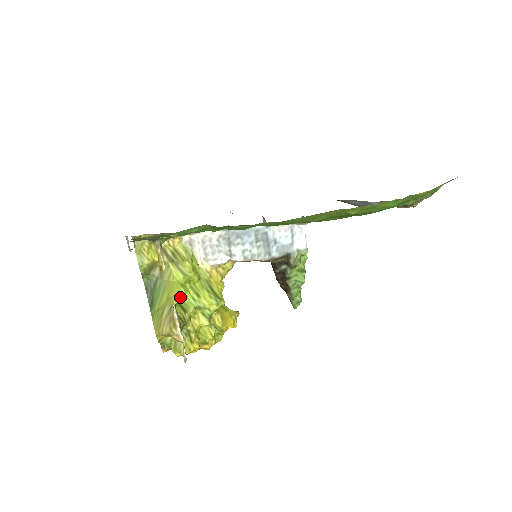
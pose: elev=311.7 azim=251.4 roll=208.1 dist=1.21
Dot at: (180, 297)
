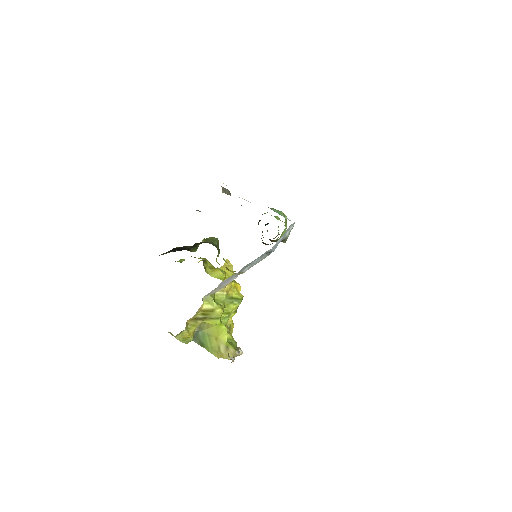
Dot at: (226, 334)
